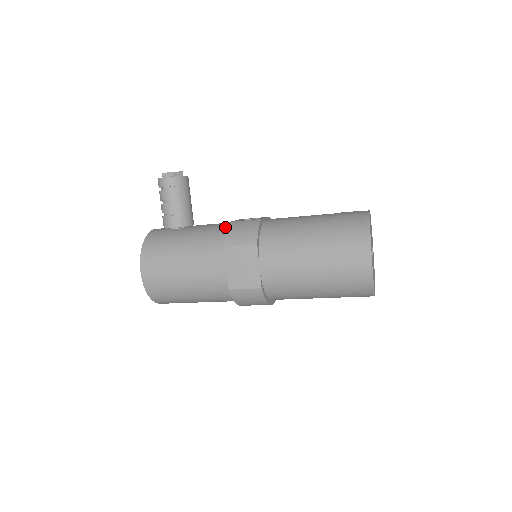
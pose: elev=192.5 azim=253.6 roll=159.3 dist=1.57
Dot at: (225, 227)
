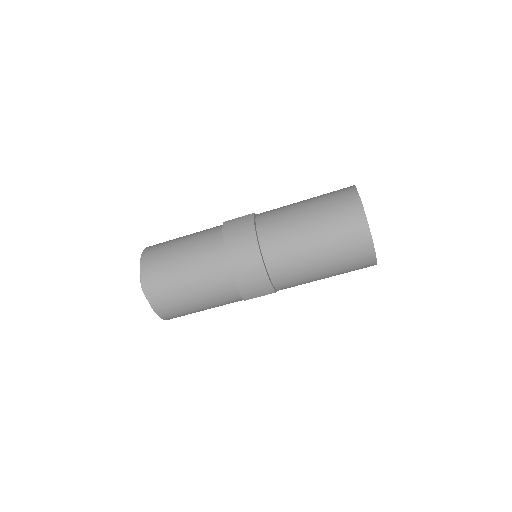
Dot at: occluded
